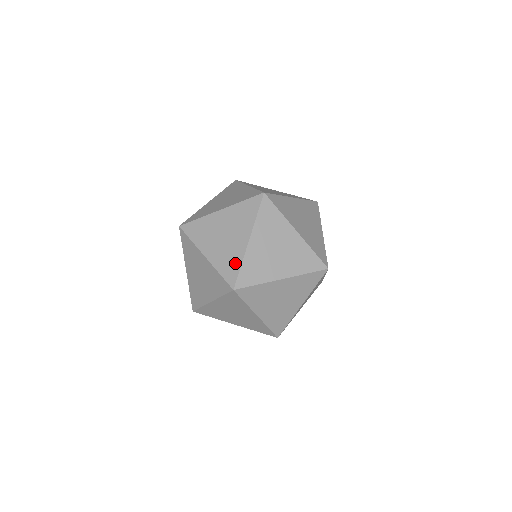
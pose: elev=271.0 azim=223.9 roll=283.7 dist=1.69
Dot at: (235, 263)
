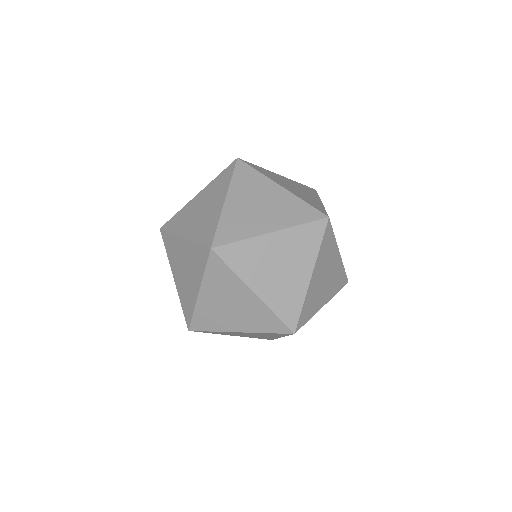
Dot at: (212, 225)
